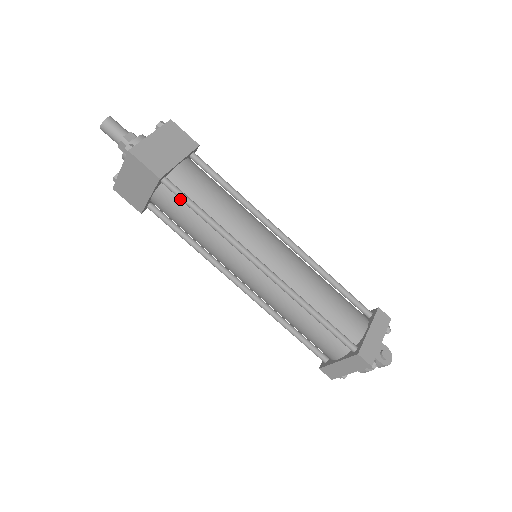
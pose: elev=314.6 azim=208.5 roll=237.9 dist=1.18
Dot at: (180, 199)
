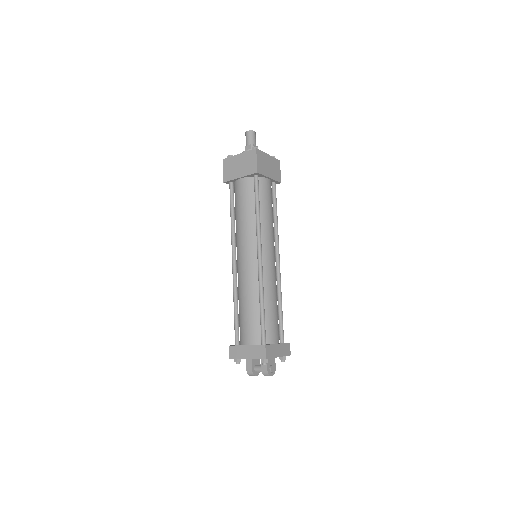
Dot at: (255, 191)
